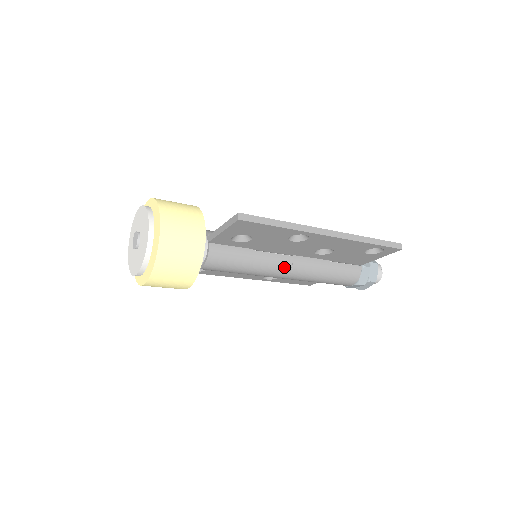
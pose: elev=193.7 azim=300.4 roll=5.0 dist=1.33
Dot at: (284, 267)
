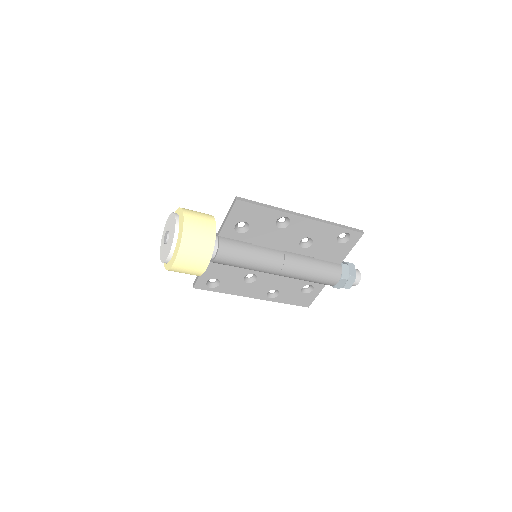
Dot at: (278, 259)
